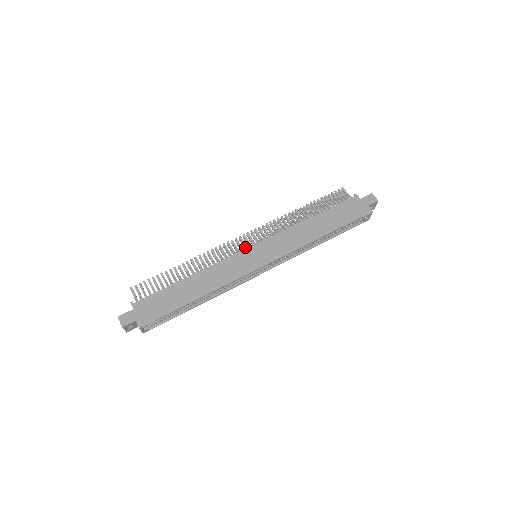
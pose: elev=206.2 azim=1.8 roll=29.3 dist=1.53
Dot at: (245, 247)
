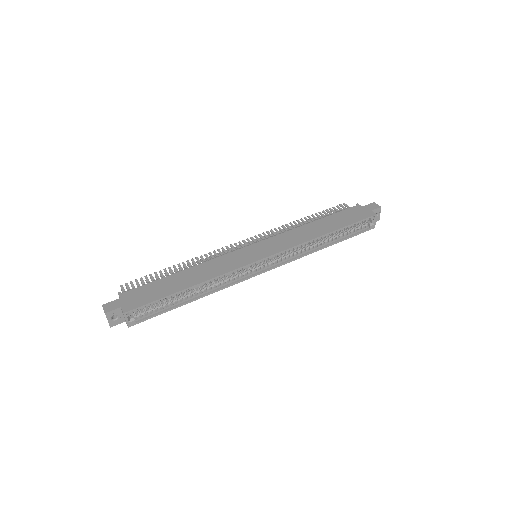
Dot at: occluded
